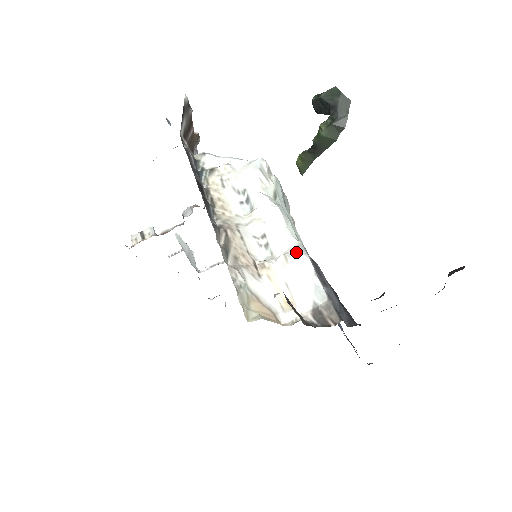
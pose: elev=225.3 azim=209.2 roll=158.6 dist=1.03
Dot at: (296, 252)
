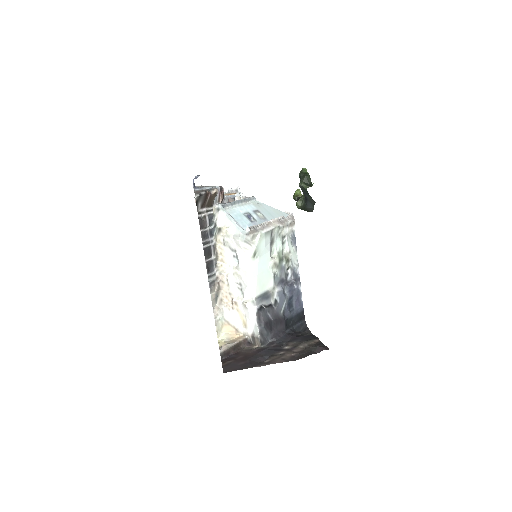
Dot at: (251, 304)
